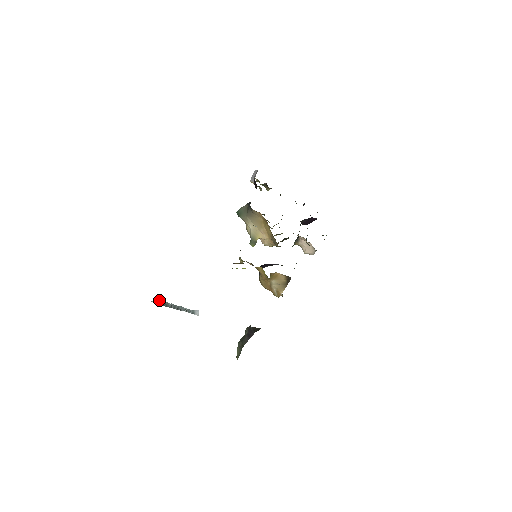
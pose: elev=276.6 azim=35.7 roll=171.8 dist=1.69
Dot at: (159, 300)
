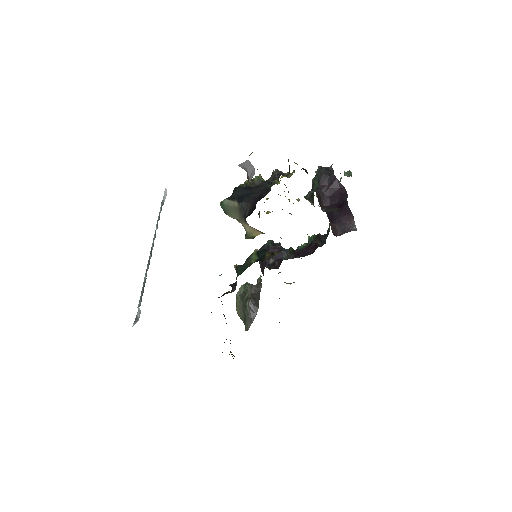
Dot at: (138, 312)
